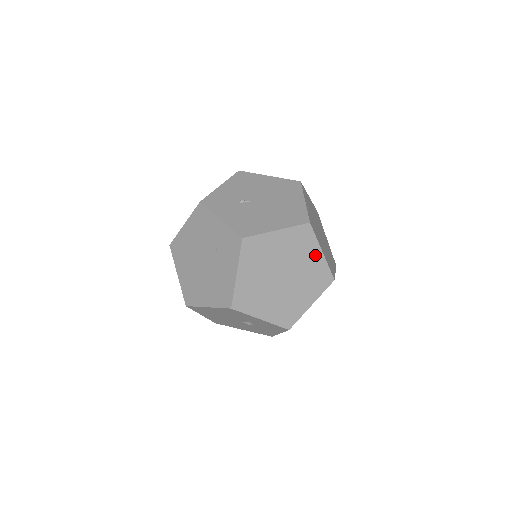
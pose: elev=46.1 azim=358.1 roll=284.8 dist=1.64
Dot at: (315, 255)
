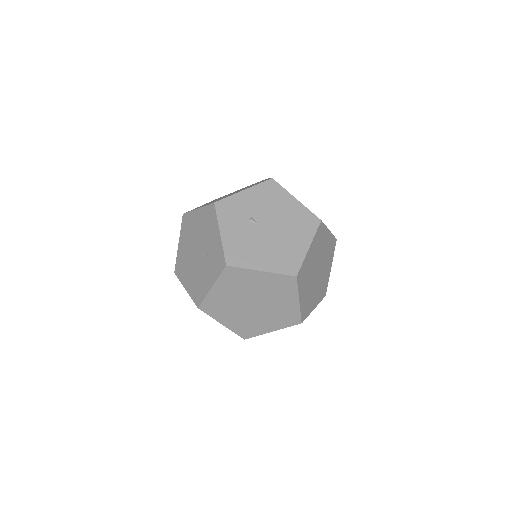
Dot at: (291, 300)
